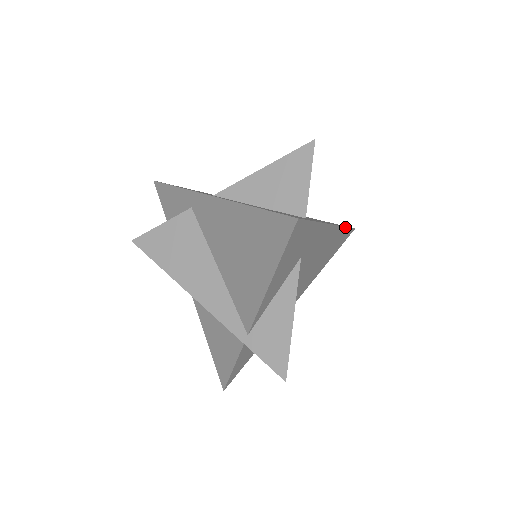
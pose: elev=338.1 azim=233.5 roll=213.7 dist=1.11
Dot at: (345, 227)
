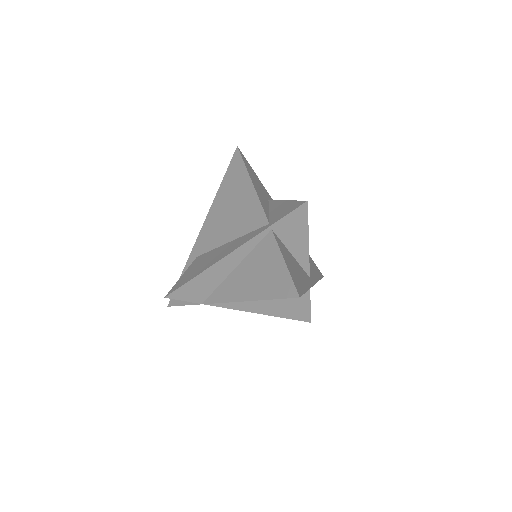
Dot at: occluded
